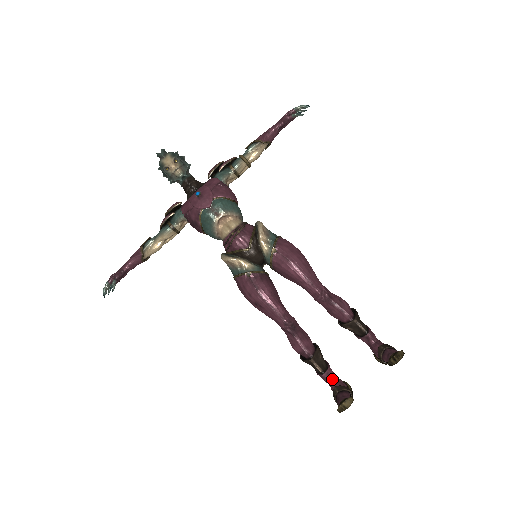
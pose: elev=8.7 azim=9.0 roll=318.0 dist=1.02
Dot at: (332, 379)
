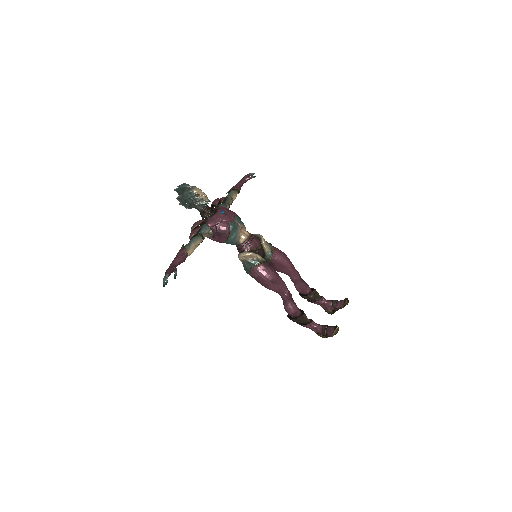
Dot at: (317, 324)
